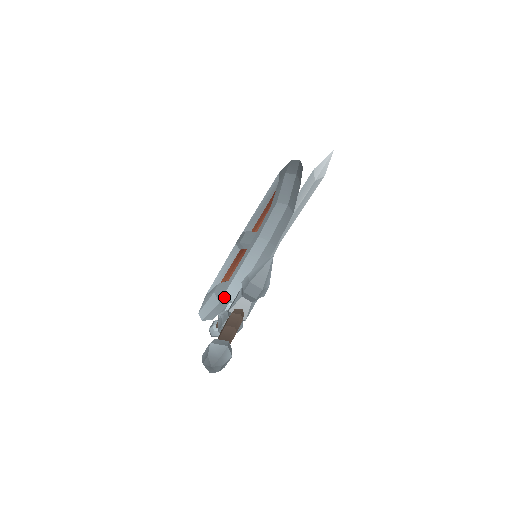
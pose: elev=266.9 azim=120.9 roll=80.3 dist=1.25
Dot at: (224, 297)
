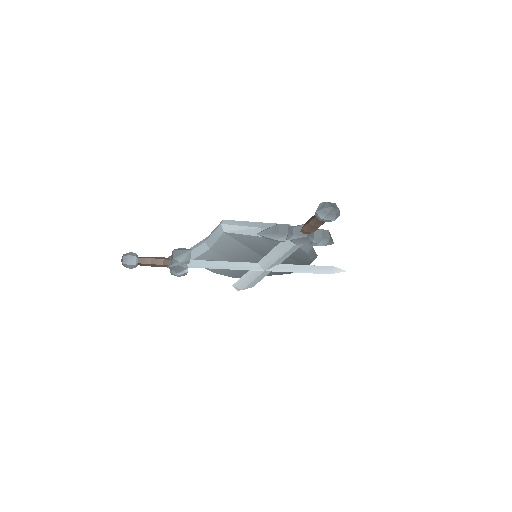
Dot at: occluded
